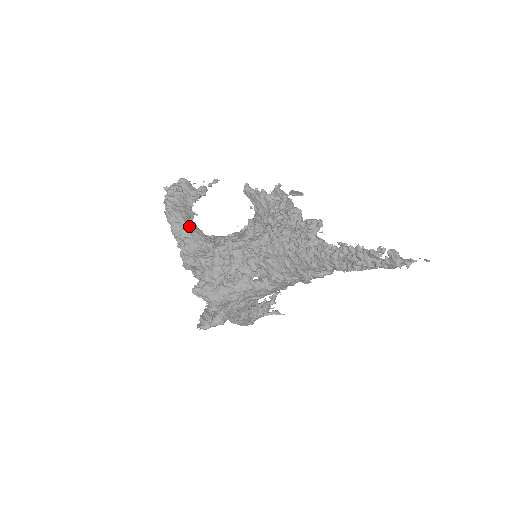
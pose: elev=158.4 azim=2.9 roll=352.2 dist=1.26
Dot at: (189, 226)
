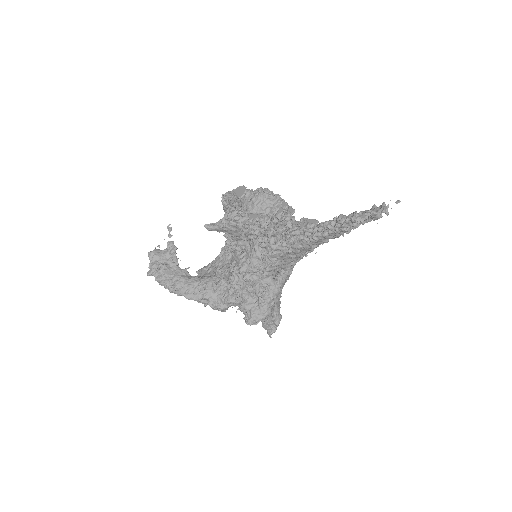
Dot at: (196, 285)
